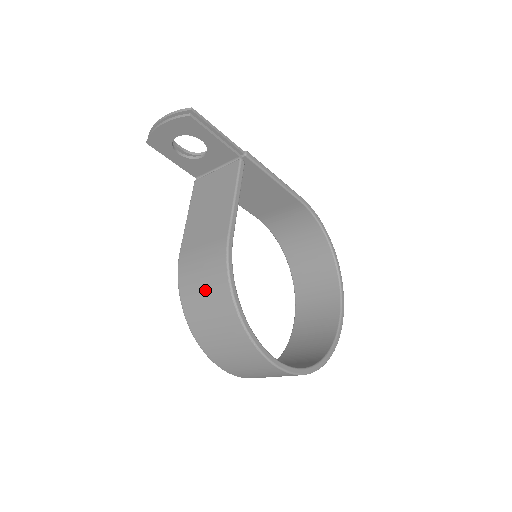
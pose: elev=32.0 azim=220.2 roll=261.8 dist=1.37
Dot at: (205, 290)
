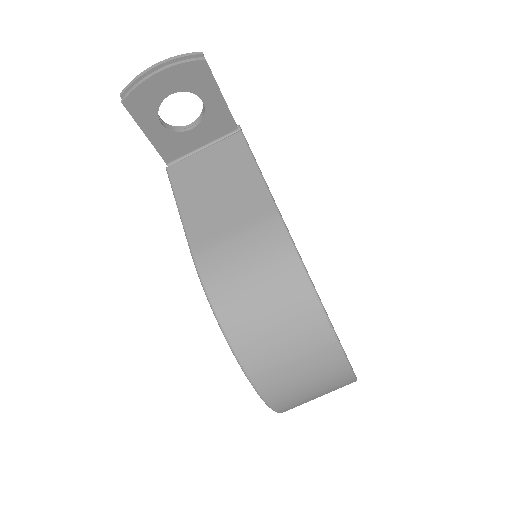
Dot at: (261, 285)
